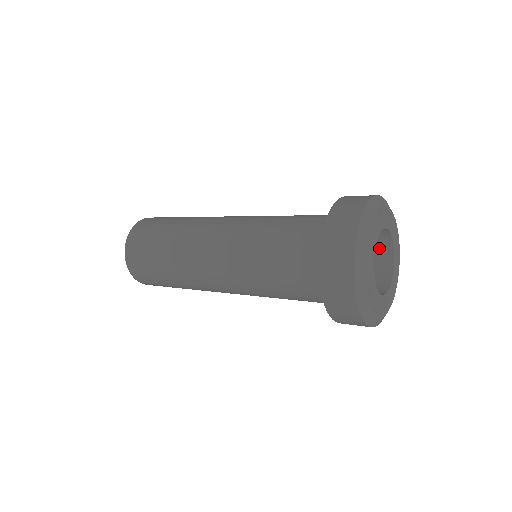
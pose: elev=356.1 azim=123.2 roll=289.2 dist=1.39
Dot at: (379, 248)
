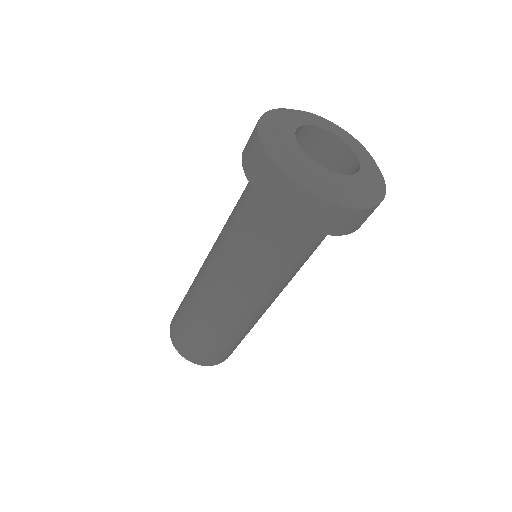
Dot at: (349, 174)
